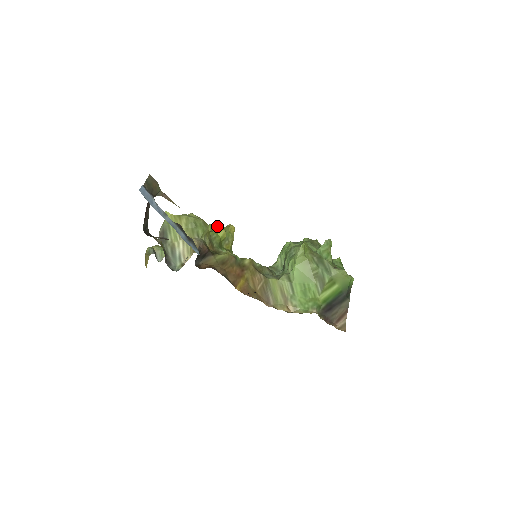
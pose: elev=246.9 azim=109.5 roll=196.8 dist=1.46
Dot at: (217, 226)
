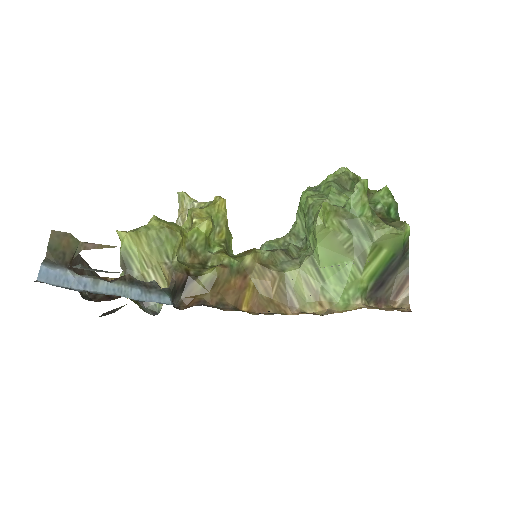
Dot at: (198, 211)
